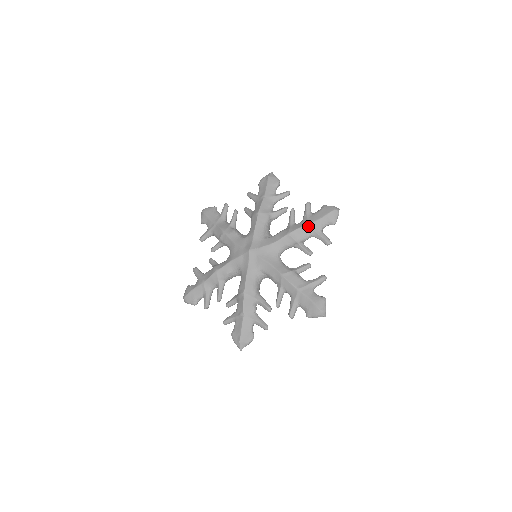
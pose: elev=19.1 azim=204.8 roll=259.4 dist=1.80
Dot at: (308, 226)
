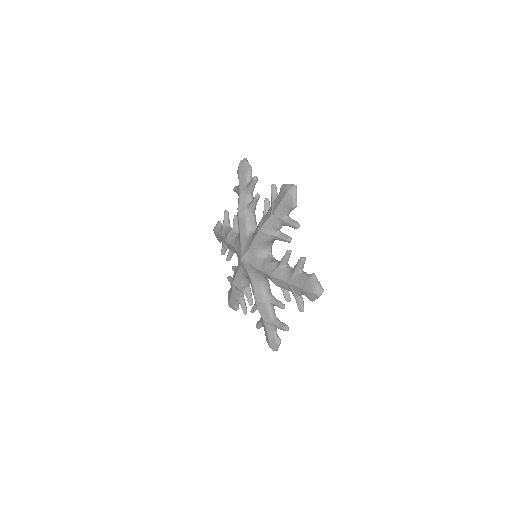
Dot at: (288, 284)
